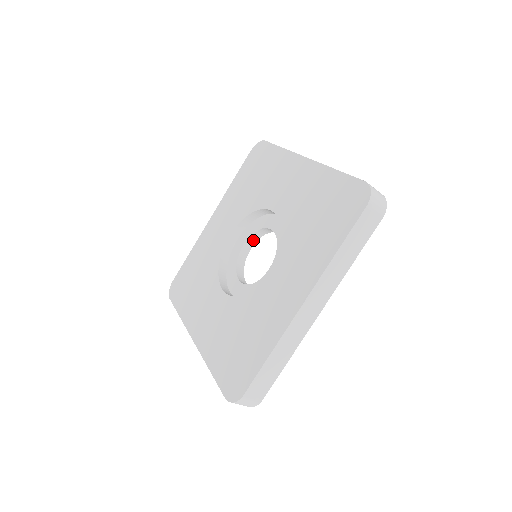
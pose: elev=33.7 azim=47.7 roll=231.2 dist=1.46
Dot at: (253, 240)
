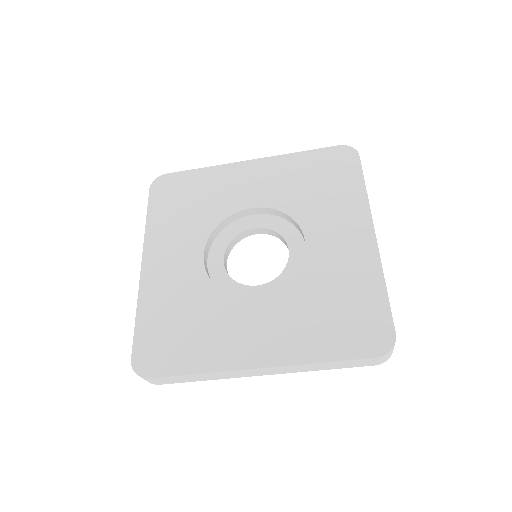
Dot at: (265, 231)
